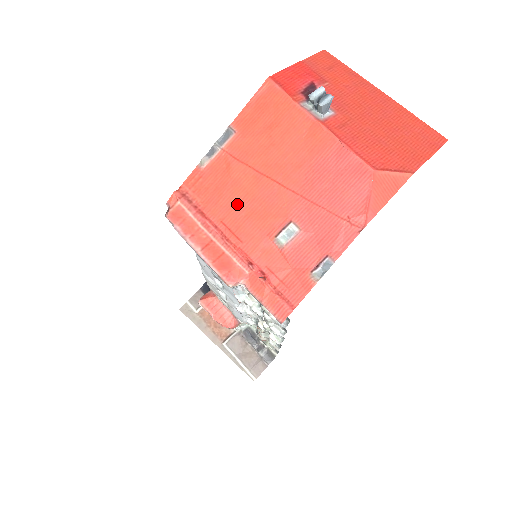
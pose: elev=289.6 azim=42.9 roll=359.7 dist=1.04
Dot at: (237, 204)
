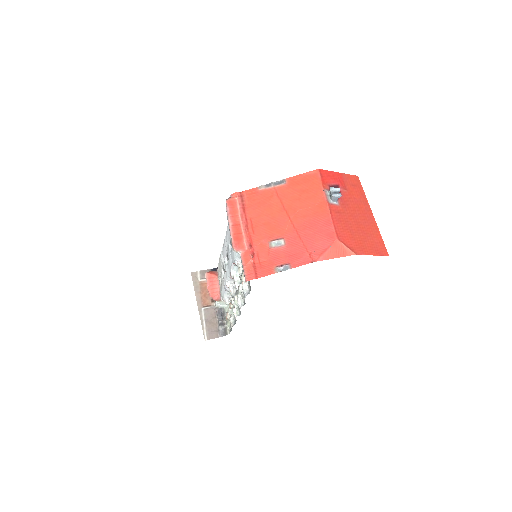
Dot at: (264, 215)
